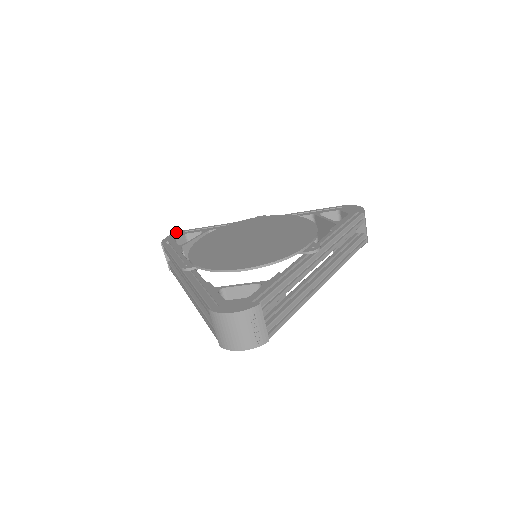
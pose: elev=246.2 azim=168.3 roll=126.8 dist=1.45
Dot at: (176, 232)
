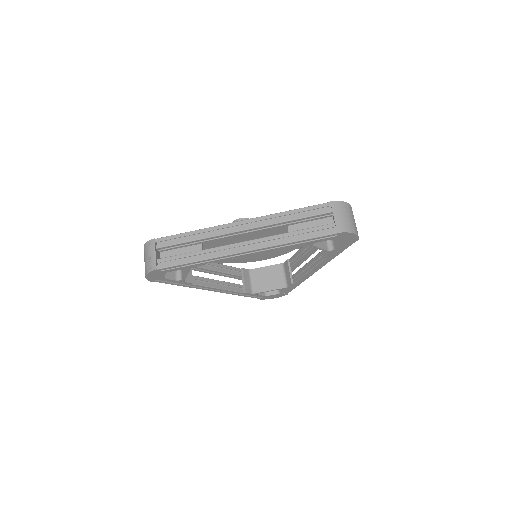
Dot at: occluded
